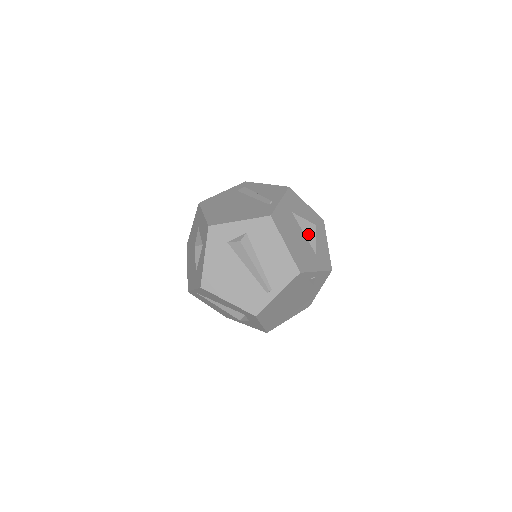
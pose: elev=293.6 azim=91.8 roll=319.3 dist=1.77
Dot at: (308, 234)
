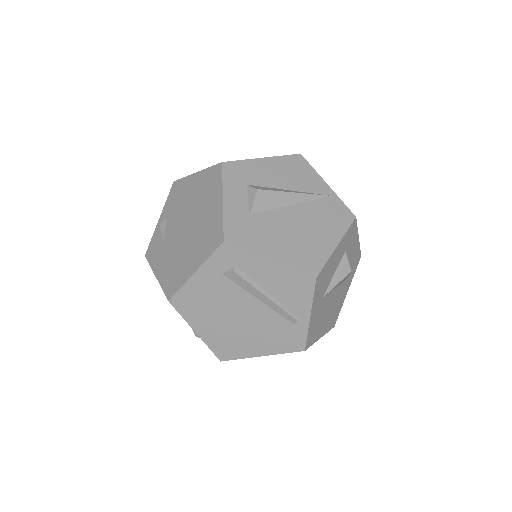
Dot at: (340, 283)
